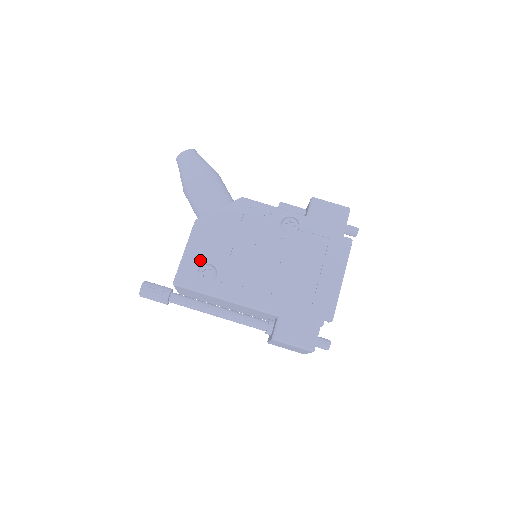
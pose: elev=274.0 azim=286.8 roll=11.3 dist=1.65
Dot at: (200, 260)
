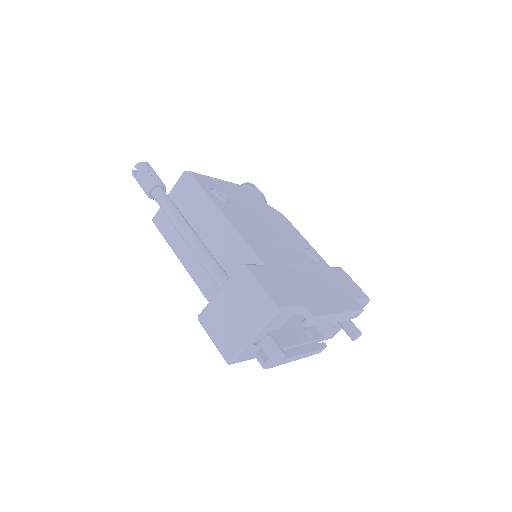
Dot at: (222, 189)
